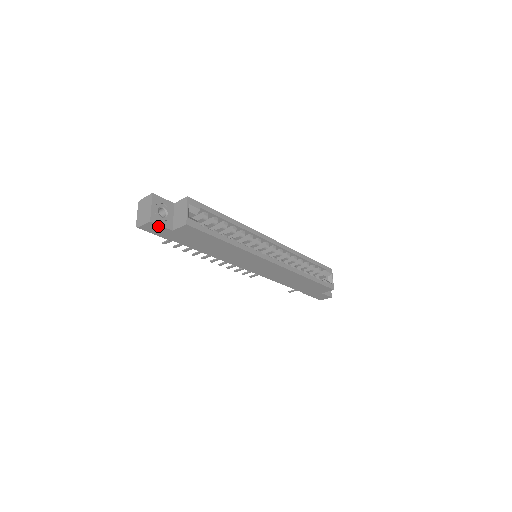
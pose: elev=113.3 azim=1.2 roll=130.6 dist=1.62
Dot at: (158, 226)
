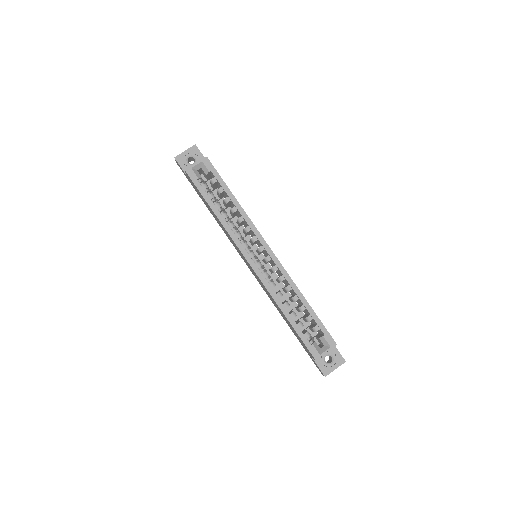
Dot at: (180, 166)
